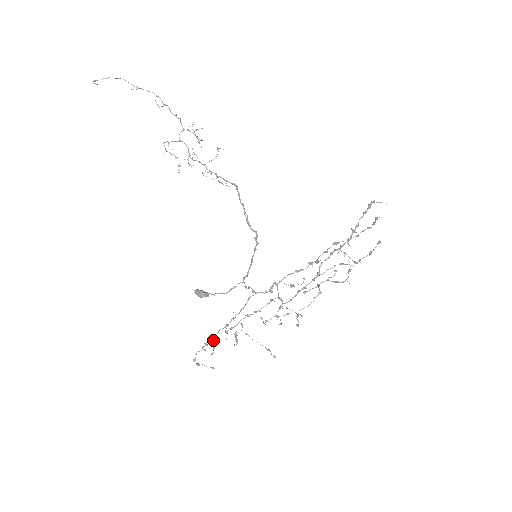
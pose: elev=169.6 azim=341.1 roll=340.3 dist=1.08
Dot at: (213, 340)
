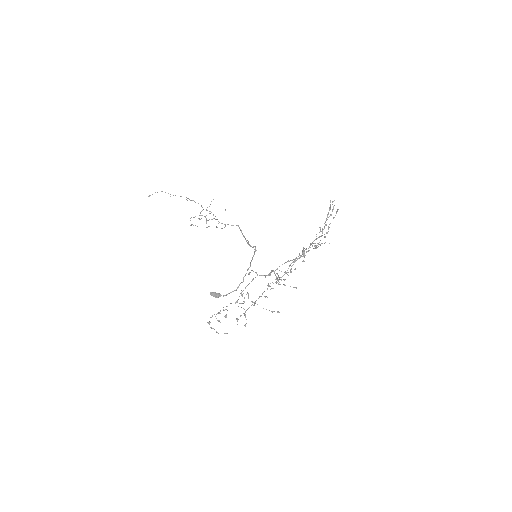
Dot at: (225, 315)
